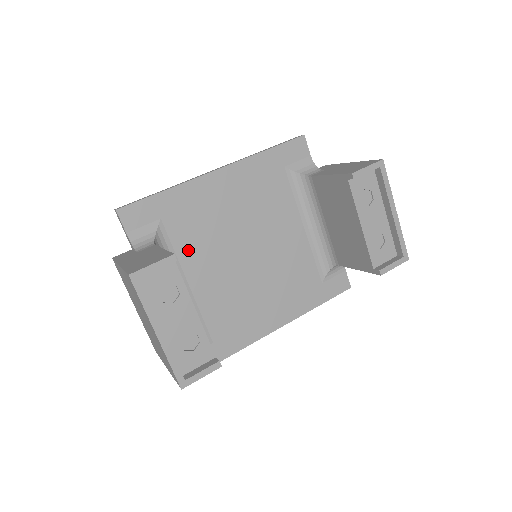
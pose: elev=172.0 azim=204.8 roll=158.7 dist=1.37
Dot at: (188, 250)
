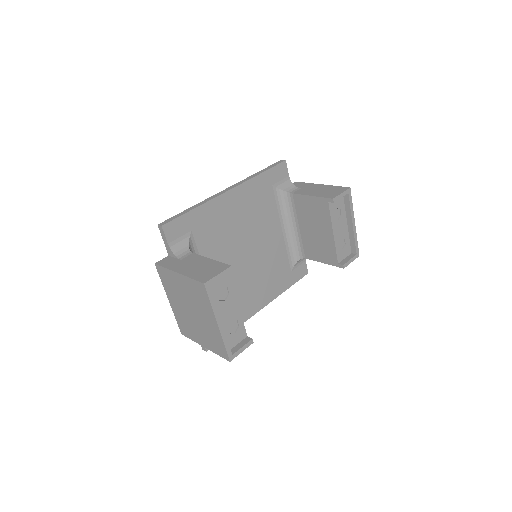
Dot at: (208, 254)
